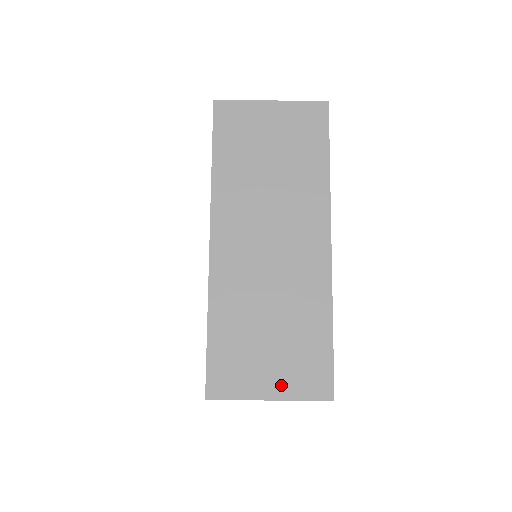
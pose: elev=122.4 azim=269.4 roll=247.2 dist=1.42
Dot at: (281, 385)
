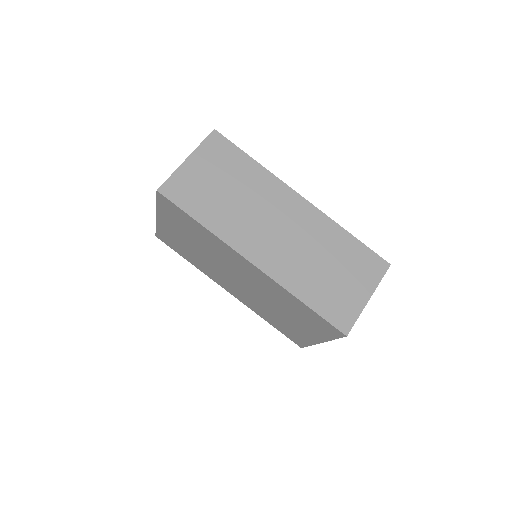
Dot at: (365, 287)
